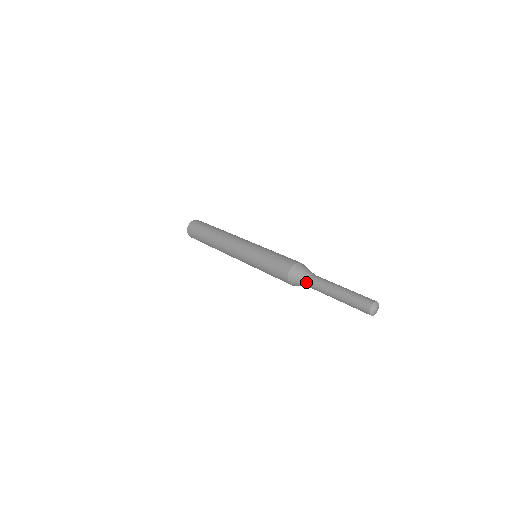
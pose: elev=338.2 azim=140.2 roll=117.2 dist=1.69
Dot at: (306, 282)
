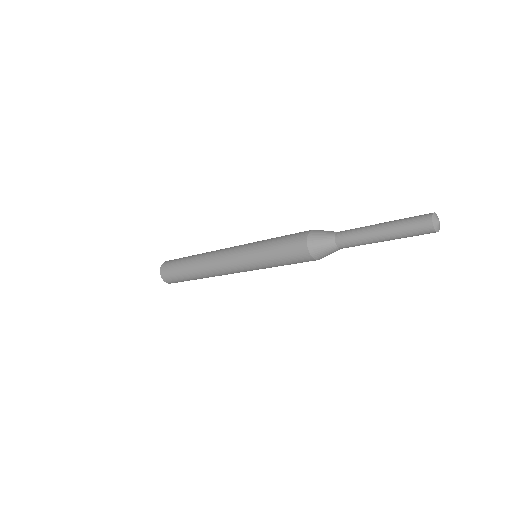
Dot at: (334, 245)
